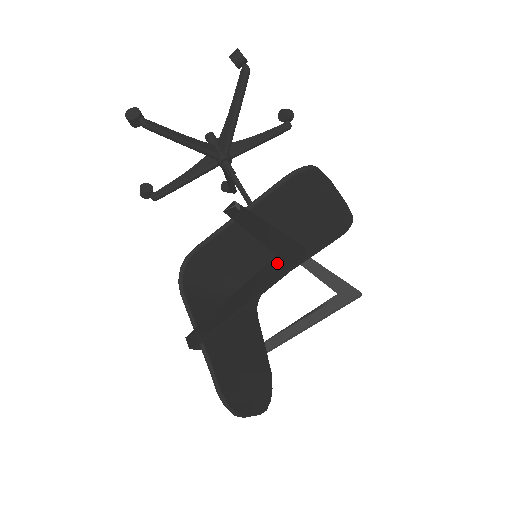
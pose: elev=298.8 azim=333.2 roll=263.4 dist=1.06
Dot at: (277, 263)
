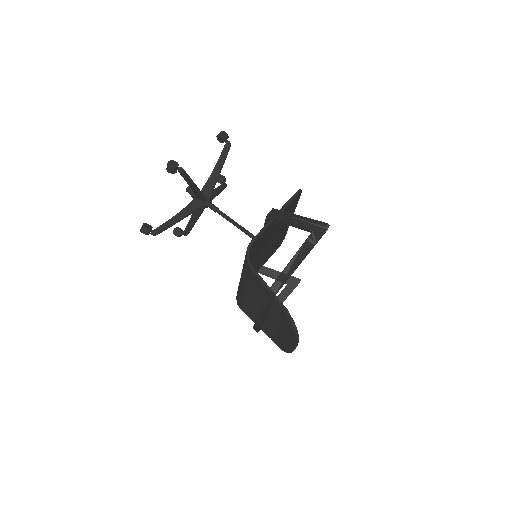
Dot at: (315, 234)
